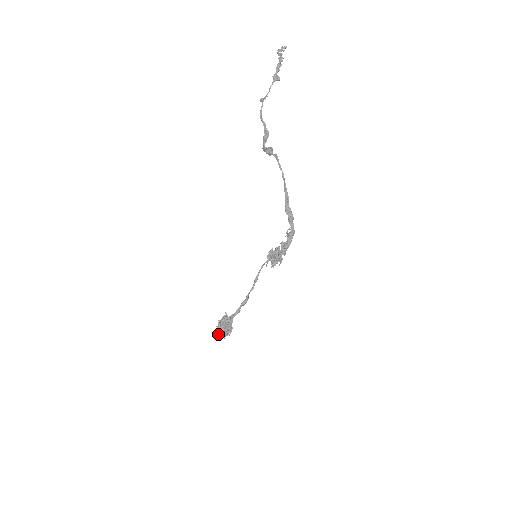
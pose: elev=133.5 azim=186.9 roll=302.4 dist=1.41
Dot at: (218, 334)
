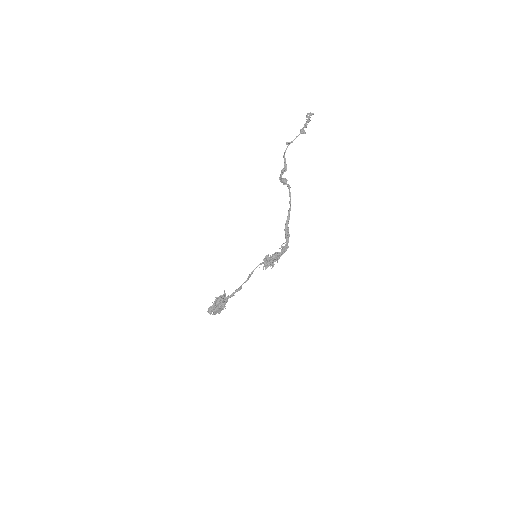
Dot at: (210, 310)
